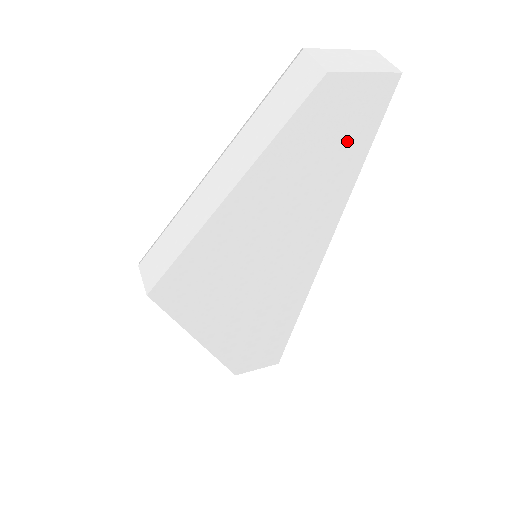
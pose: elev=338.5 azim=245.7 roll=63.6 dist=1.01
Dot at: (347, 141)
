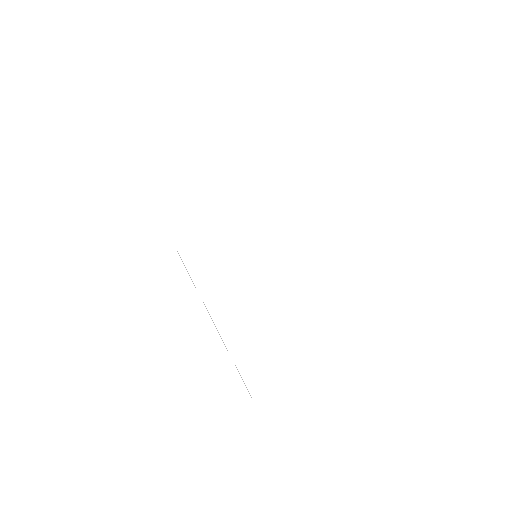
Dot at: (287, 158)
